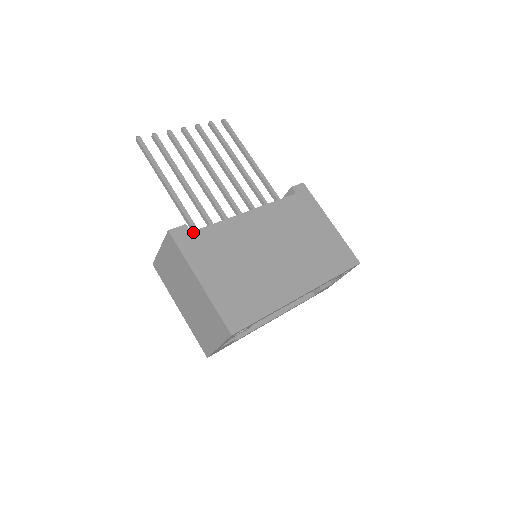
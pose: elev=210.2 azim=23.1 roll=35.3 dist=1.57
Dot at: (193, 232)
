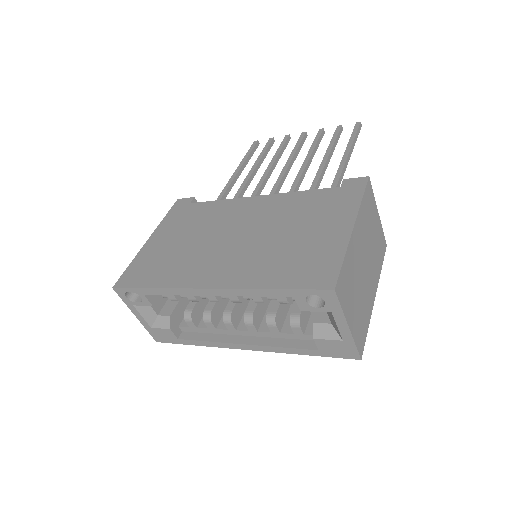
Dot at: (191, 204)
